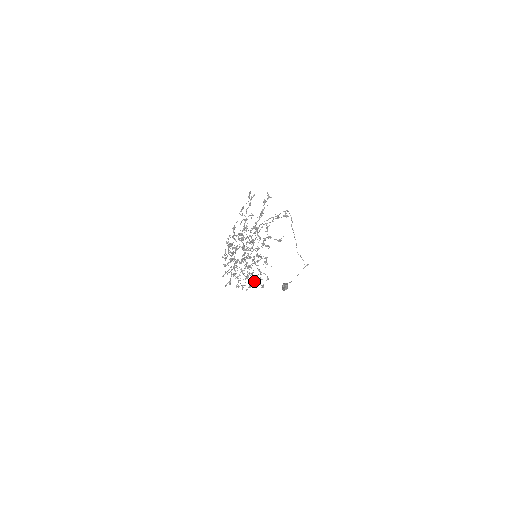
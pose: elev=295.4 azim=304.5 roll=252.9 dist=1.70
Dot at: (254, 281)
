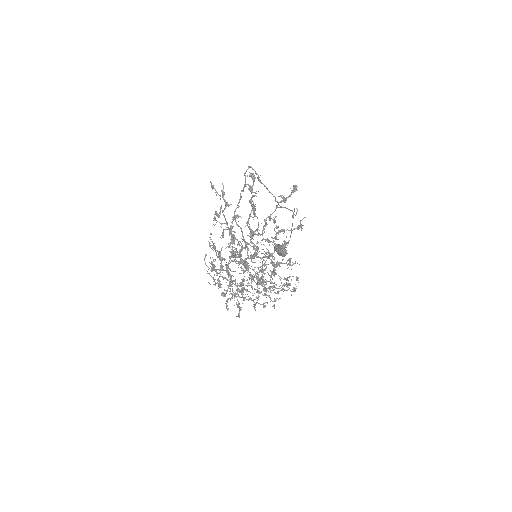
Dot at: (277, 291)
